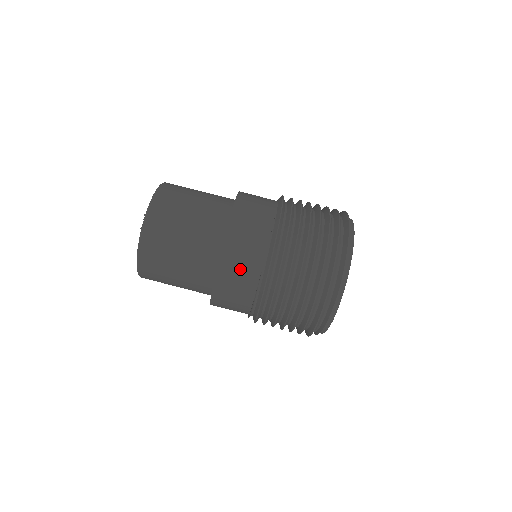
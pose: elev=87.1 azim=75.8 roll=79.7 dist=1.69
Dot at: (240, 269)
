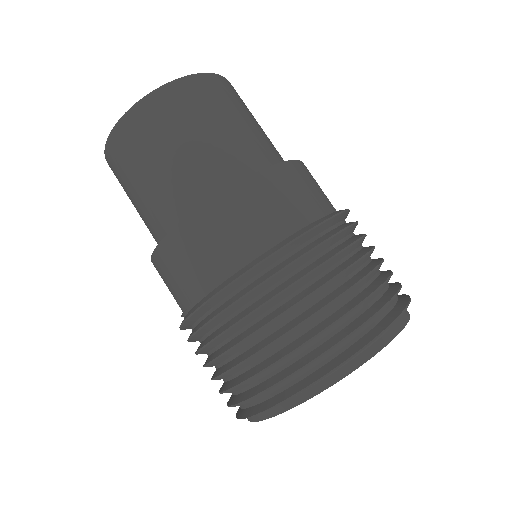
Dot at: (169, 283)
